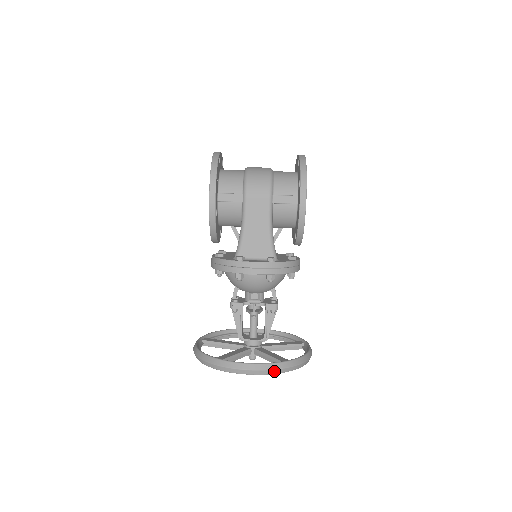
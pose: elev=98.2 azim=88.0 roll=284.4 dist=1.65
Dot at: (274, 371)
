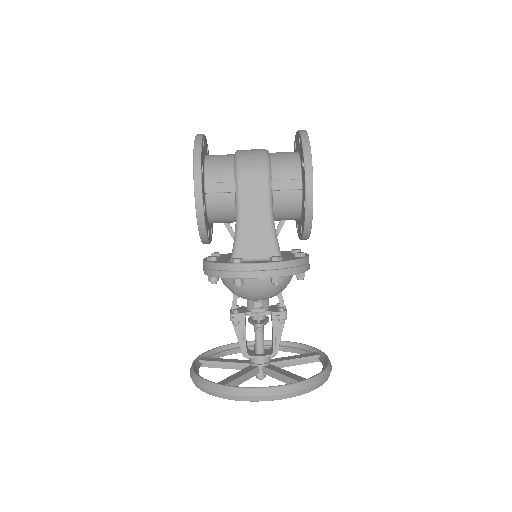
Dot at: (290, 394)
